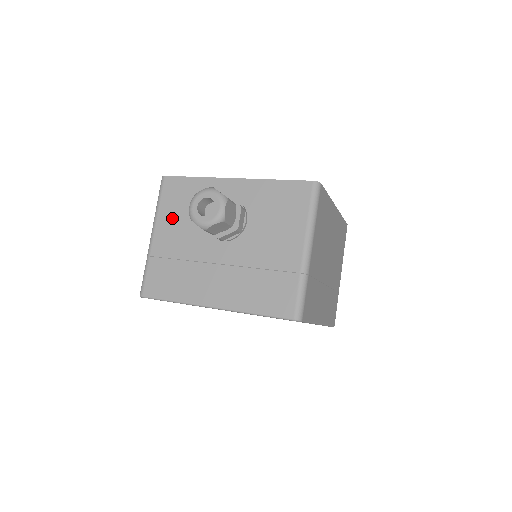
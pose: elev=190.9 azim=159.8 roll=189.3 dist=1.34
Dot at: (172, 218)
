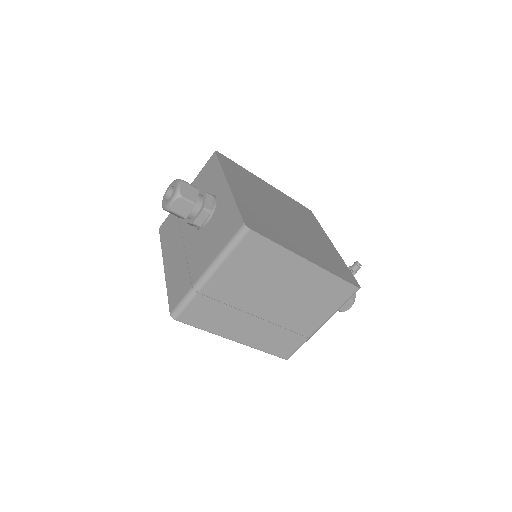
Dot at: occluded
